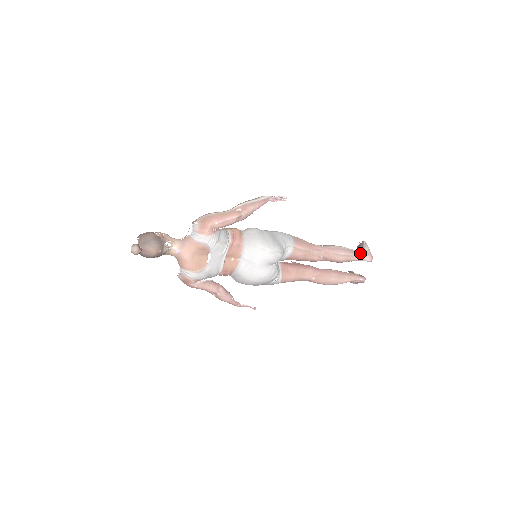
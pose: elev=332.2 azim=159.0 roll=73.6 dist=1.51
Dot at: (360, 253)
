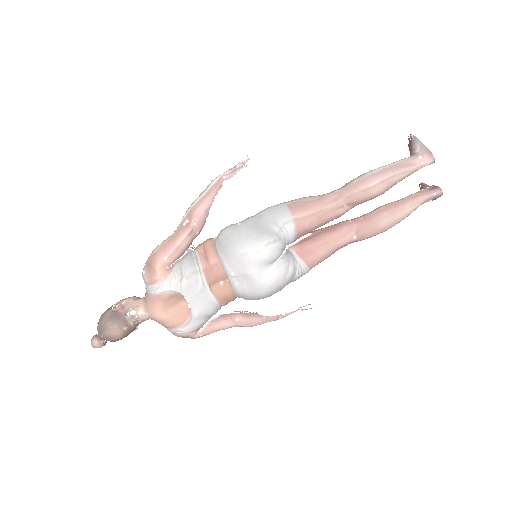
Dot at: (408, 161)
